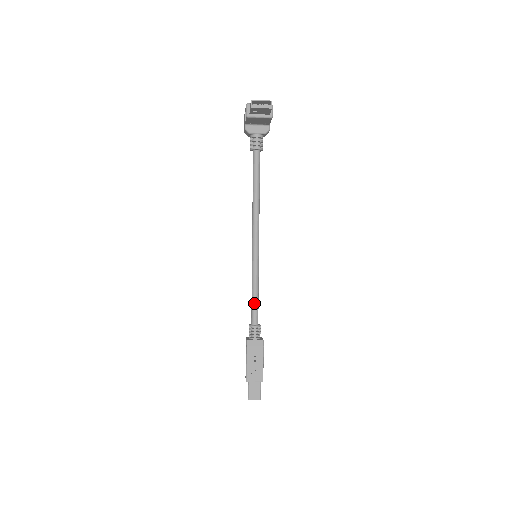
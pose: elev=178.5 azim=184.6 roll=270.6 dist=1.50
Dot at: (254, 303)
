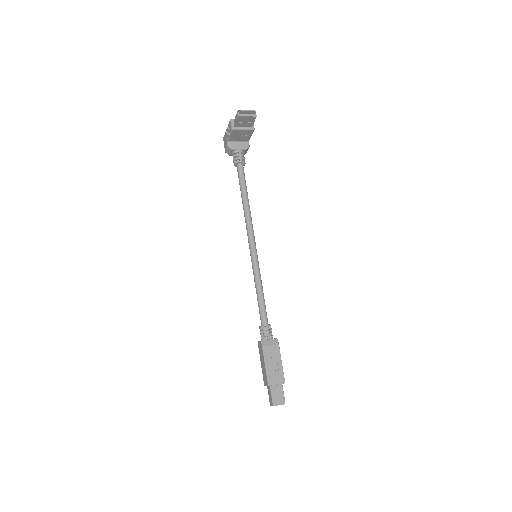
Dot at: (261, 303)
